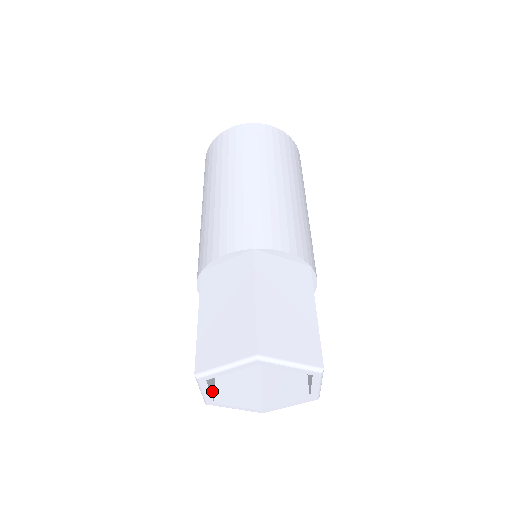
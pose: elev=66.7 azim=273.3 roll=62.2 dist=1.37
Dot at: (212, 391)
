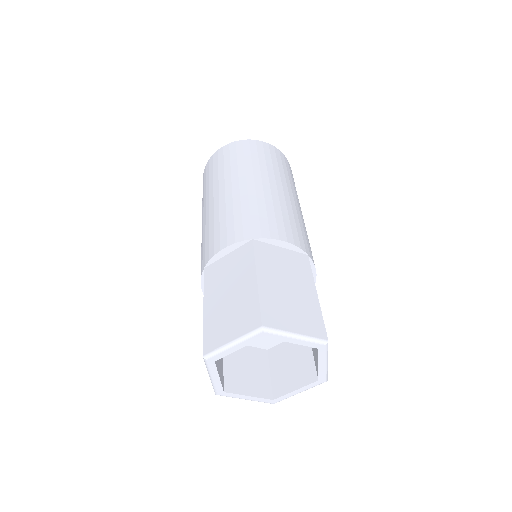
Dot at: (221, 379)
